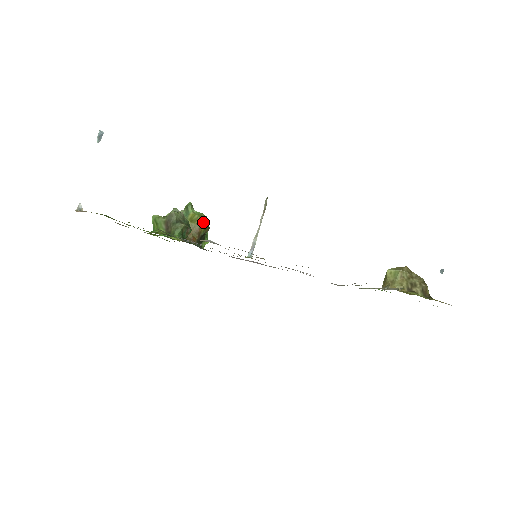
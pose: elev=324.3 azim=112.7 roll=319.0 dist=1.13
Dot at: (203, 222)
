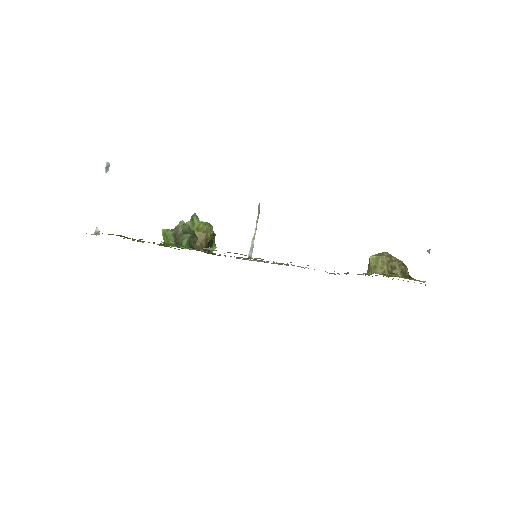
Dot at: (208, 230)
